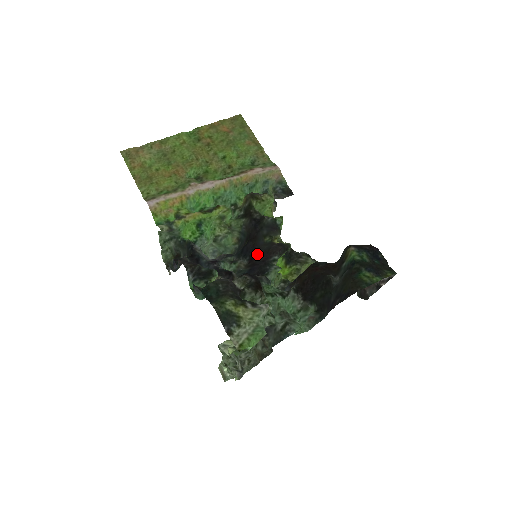
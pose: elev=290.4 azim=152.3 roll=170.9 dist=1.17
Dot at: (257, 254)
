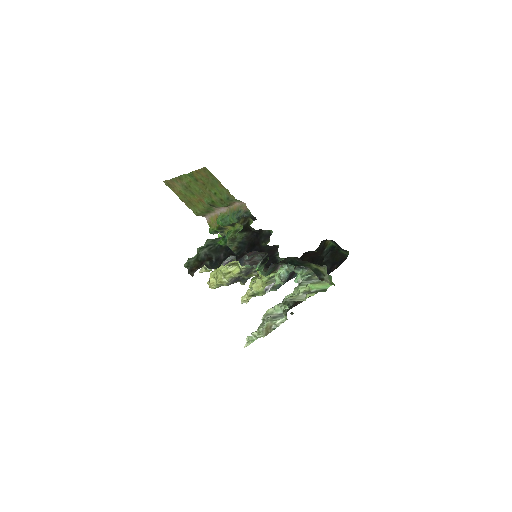
Dot at: occluded
